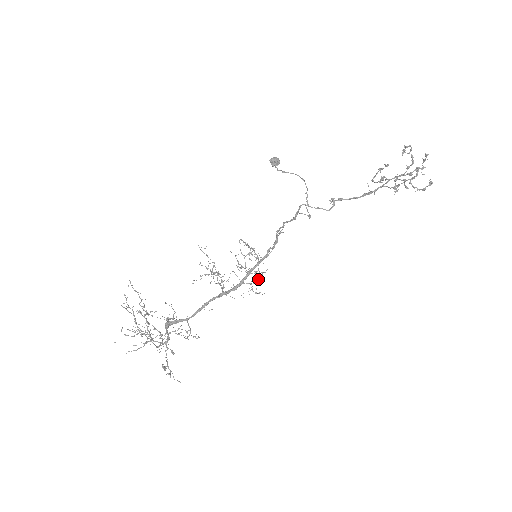
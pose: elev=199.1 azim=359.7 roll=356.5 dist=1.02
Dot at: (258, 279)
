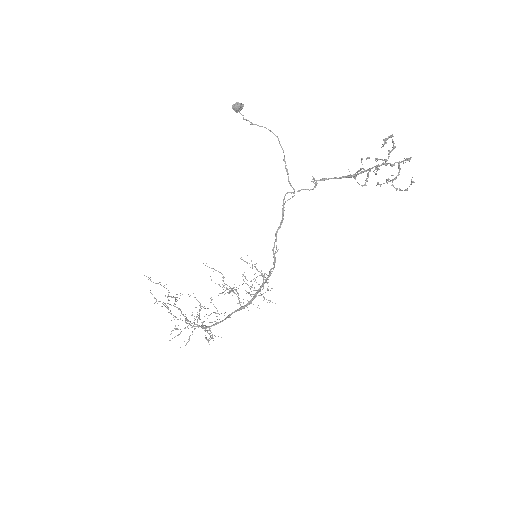
Dot at: occluded
